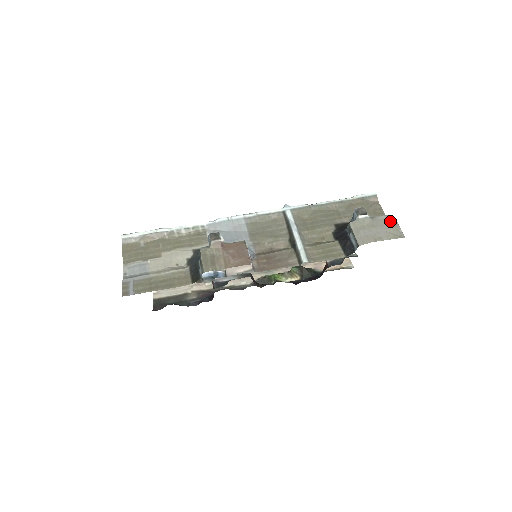
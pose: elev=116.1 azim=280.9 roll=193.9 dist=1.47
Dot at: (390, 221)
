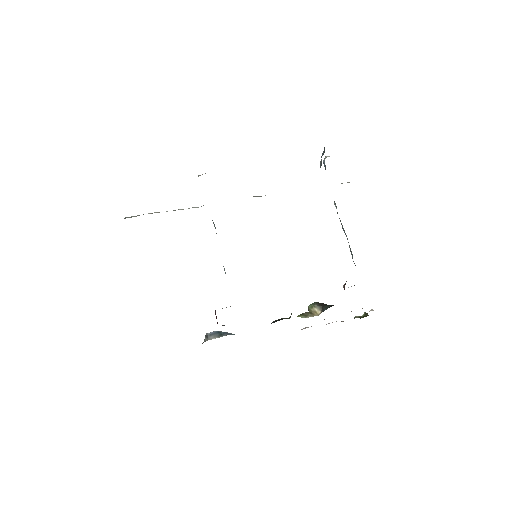
Dot at: occluded
